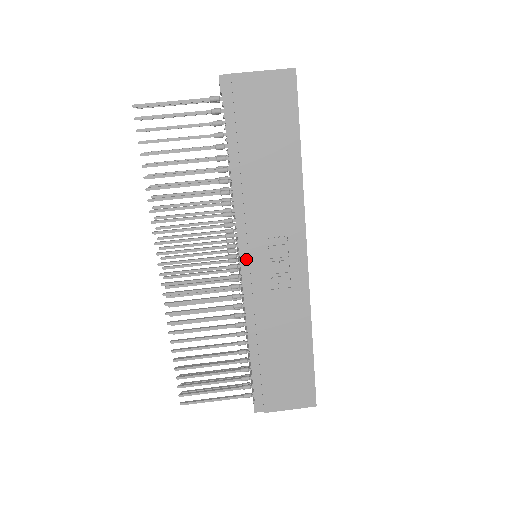
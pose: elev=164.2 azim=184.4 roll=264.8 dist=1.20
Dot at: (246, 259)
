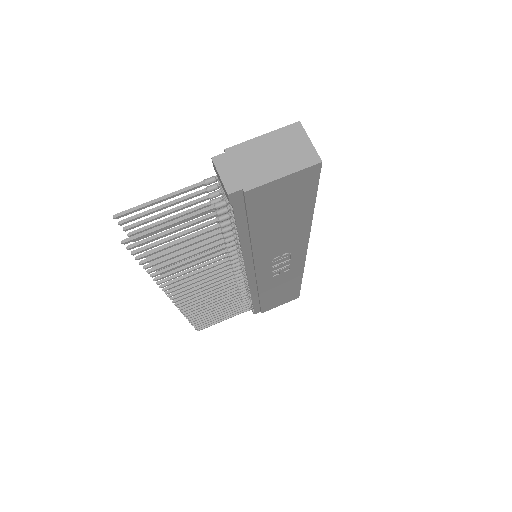
Dot at: (252, 272)
